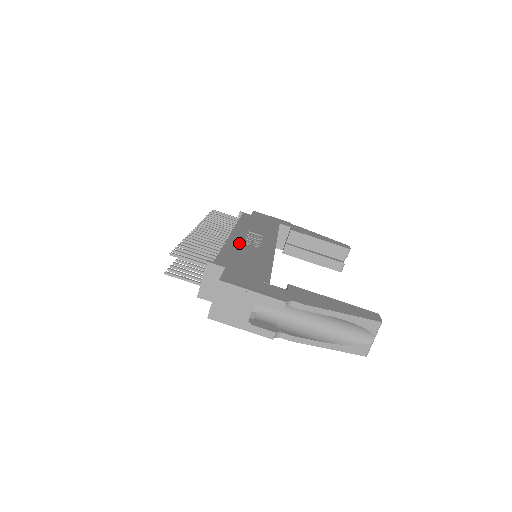
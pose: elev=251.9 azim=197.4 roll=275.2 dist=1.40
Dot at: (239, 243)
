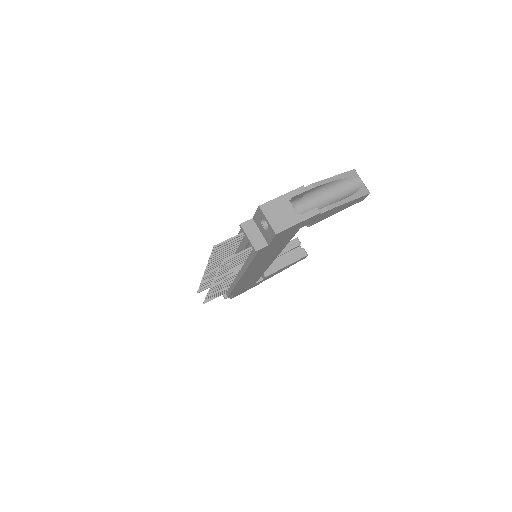
Dot at: occluded
